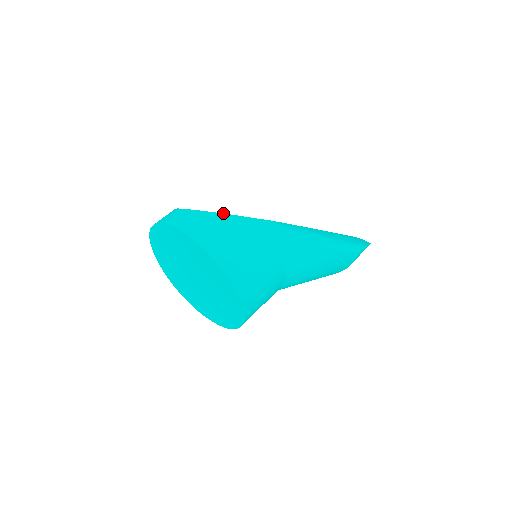
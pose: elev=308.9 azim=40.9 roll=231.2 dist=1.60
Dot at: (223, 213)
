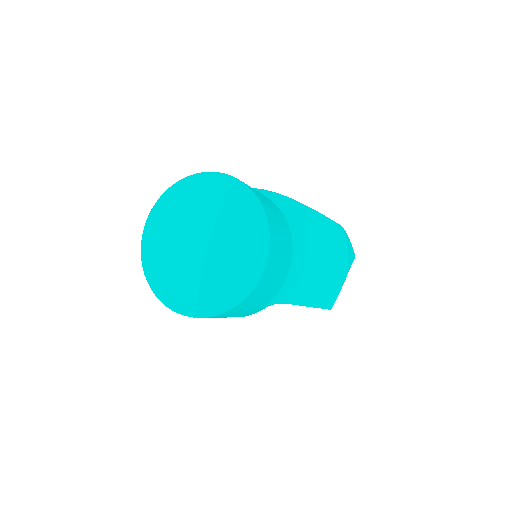
Dot at: occluded
